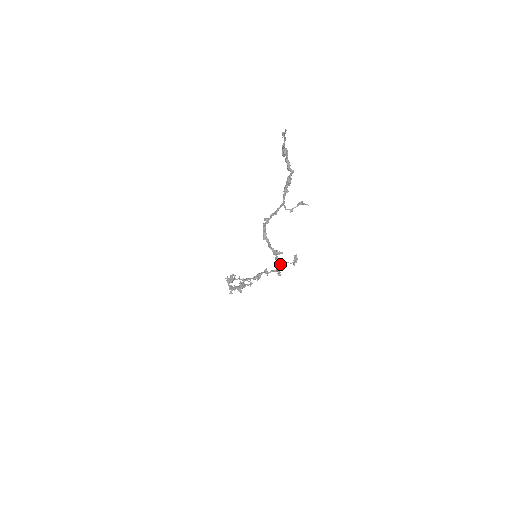
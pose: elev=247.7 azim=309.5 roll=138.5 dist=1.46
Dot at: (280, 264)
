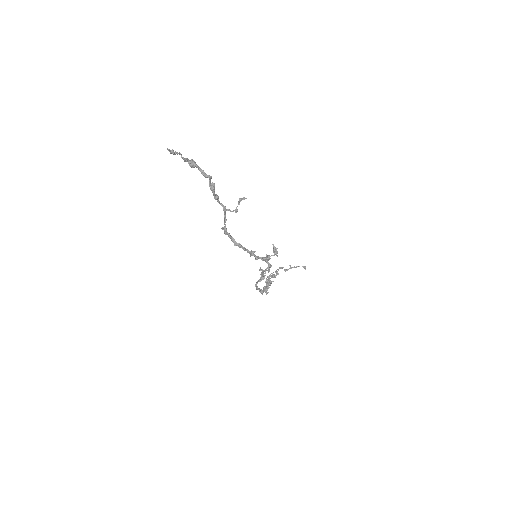
Dot at: (266, 260)
